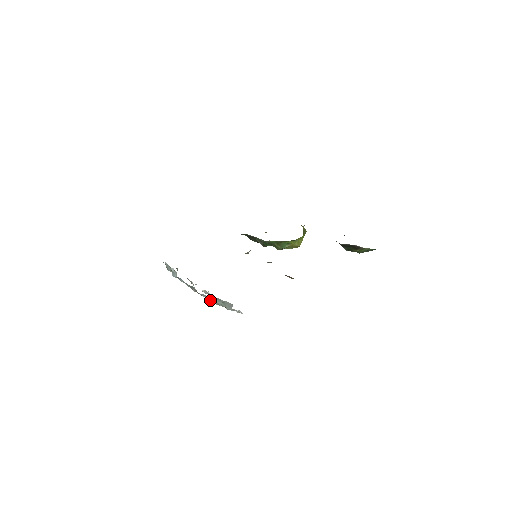
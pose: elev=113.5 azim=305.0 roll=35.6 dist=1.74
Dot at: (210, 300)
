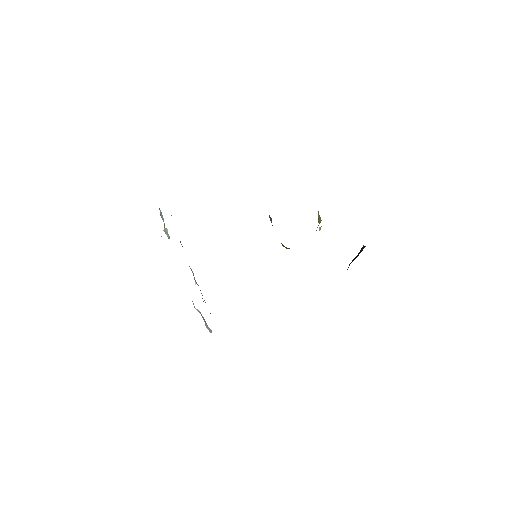
Dot at: occluded
